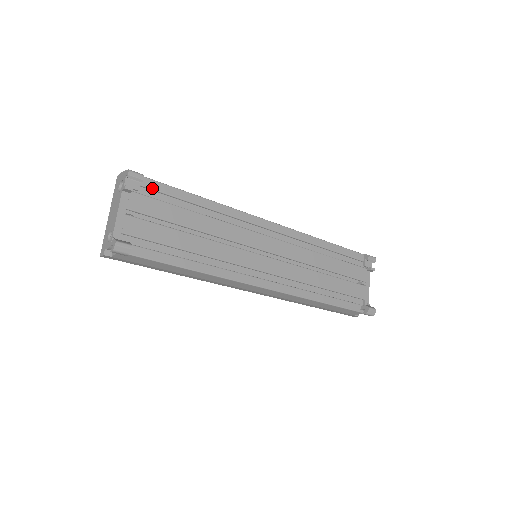
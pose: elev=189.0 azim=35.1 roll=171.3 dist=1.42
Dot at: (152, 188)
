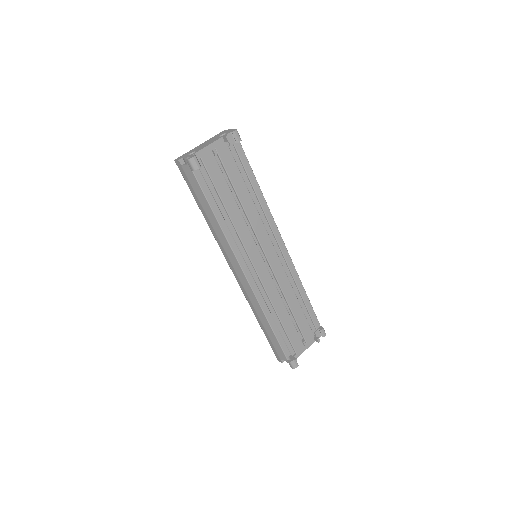
Dot at: (238, 152)
